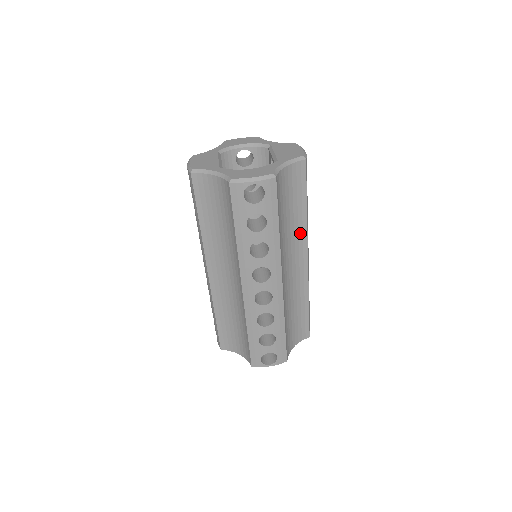
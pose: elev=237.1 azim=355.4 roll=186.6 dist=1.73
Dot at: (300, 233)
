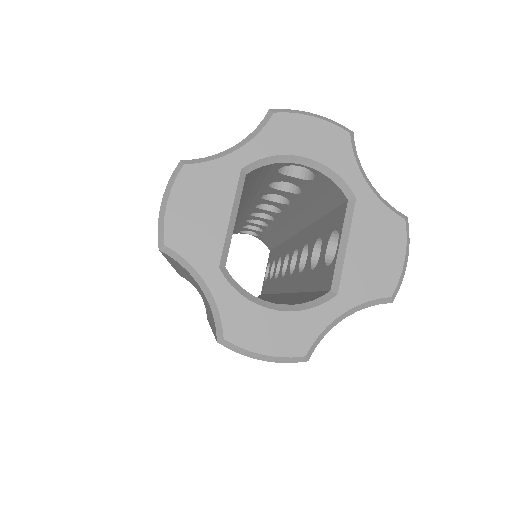
Dot at: occluded
